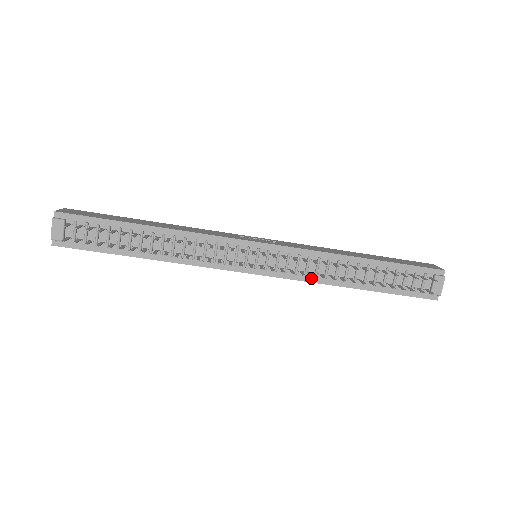
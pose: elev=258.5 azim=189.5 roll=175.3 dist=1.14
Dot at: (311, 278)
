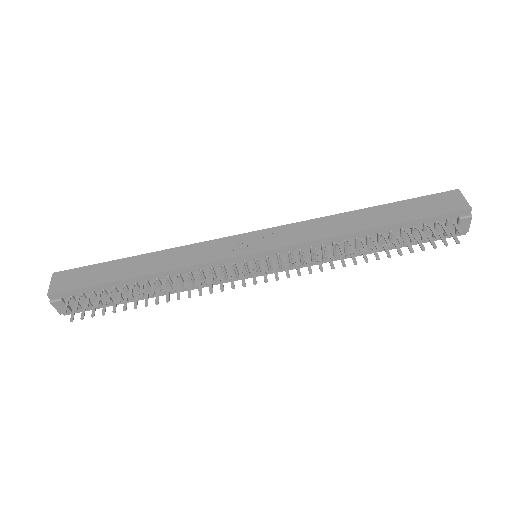
Dot at: occluded
